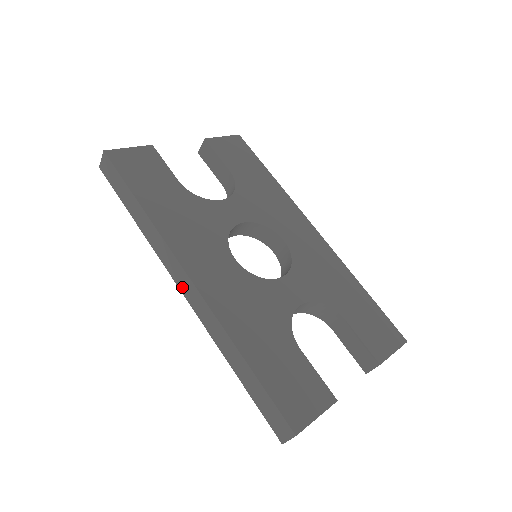
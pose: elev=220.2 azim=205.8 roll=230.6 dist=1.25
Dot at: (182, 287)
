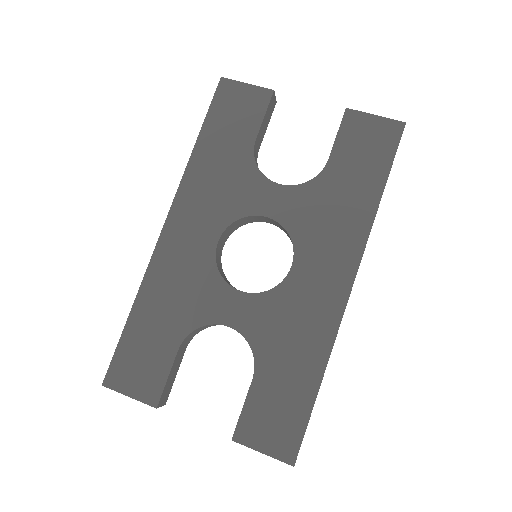
Dot at: occluded
